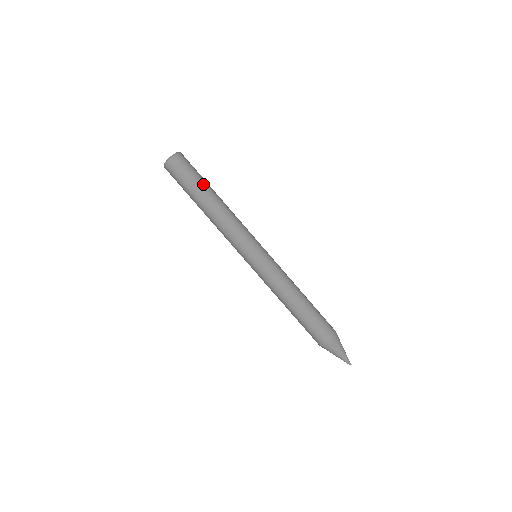
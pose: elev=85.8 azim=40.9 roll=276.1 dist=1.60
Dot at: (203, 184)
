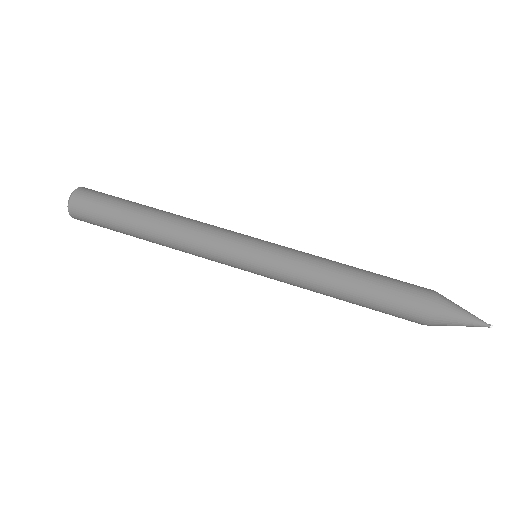
Dot at: (127, 209)
